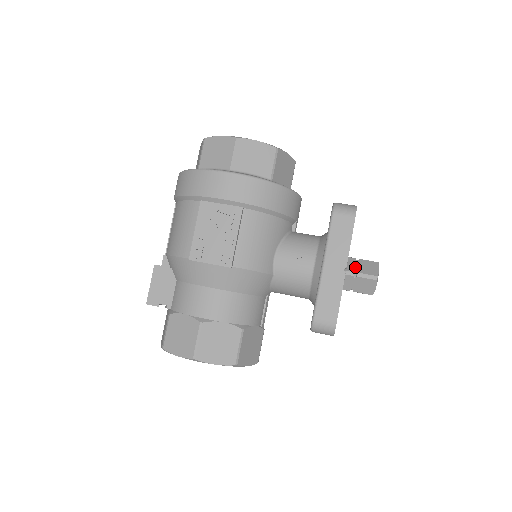
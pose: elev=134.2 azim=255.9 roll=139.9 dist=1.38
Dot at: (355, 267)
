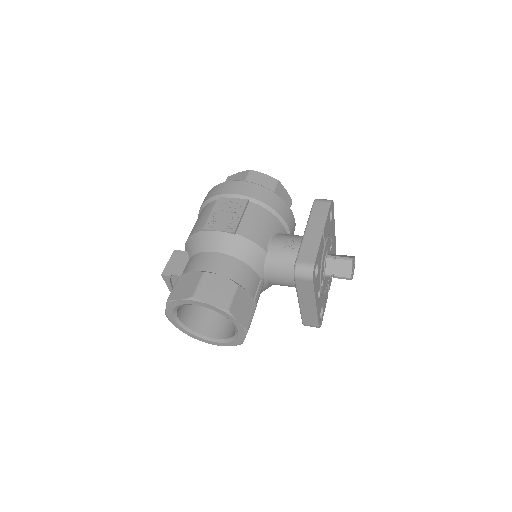
Dot at: (335, 255)
